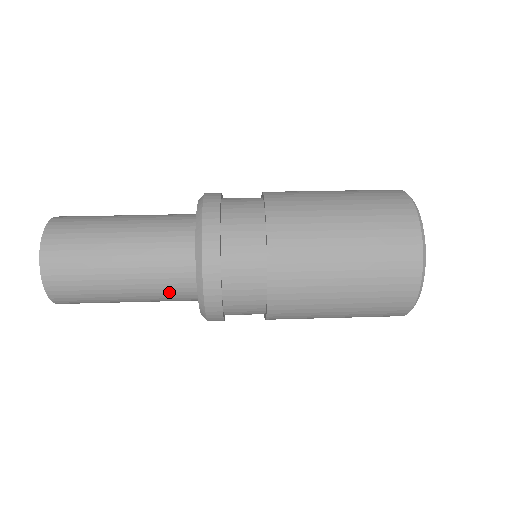
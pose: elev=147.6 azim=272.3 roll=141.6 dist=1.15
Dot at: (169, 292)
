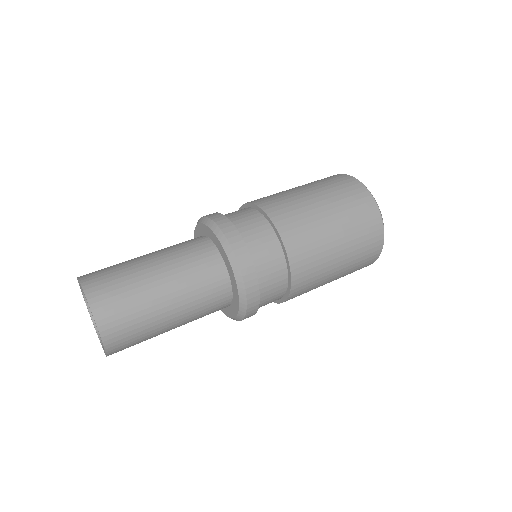
Dot at: (208, 314)
